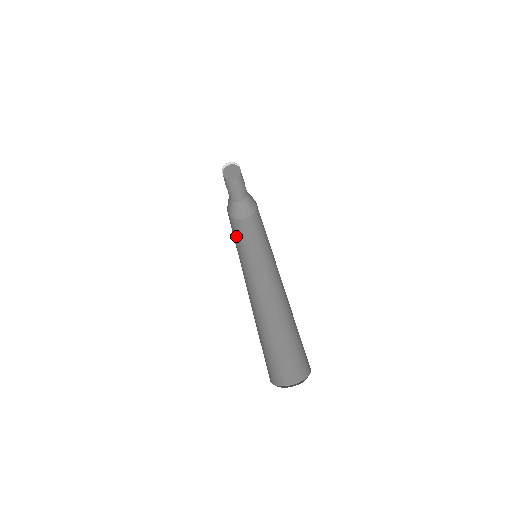
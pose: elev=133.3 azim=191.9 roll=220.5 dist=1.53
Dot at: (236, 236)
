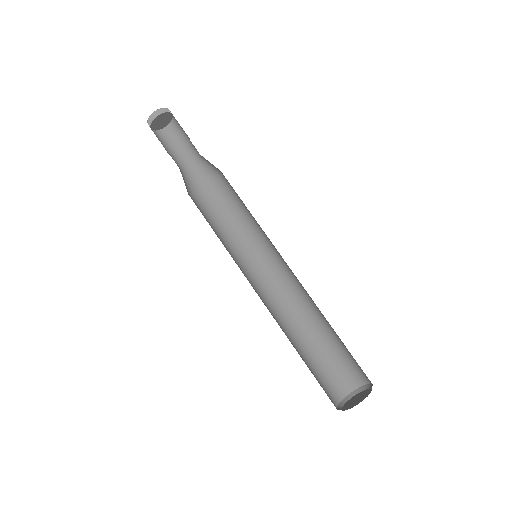
Dot at: (212, 226)
